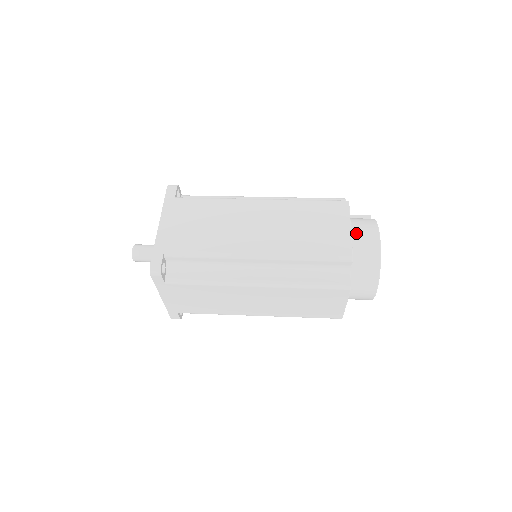
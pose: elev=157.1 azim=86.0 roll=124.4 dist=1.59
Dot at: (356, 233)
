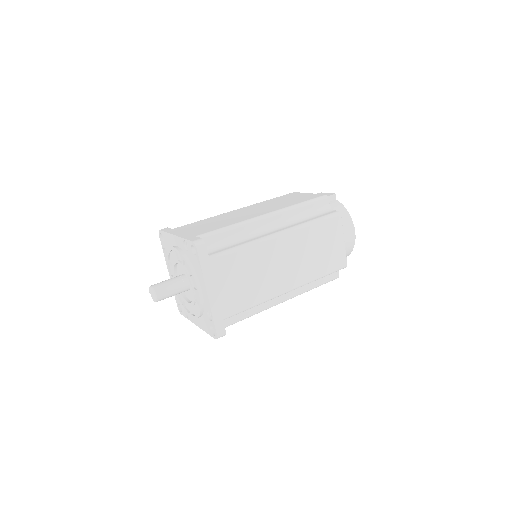
Dot at: occluded
